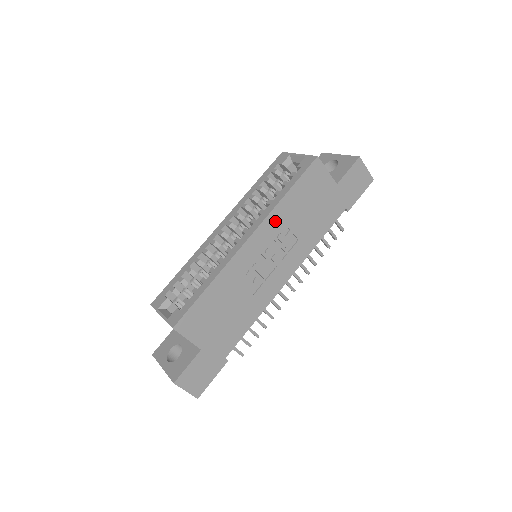
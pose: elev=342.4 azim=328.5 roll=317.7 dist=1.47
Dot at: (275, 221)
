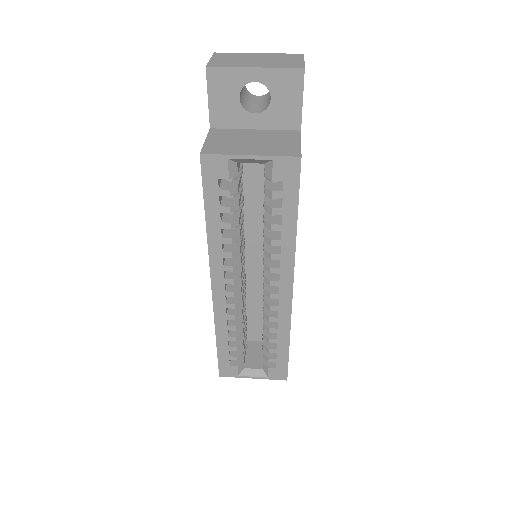
Dot at: occluded
